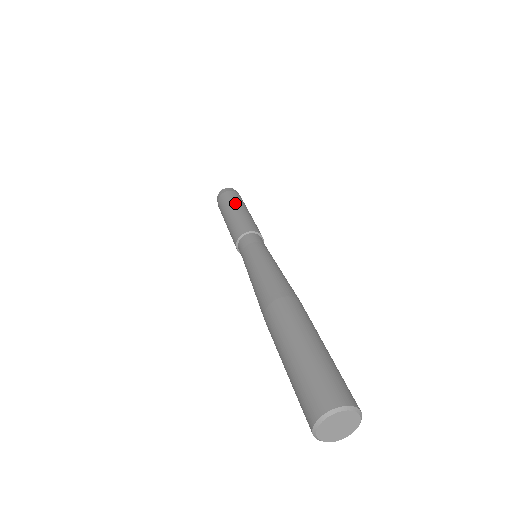
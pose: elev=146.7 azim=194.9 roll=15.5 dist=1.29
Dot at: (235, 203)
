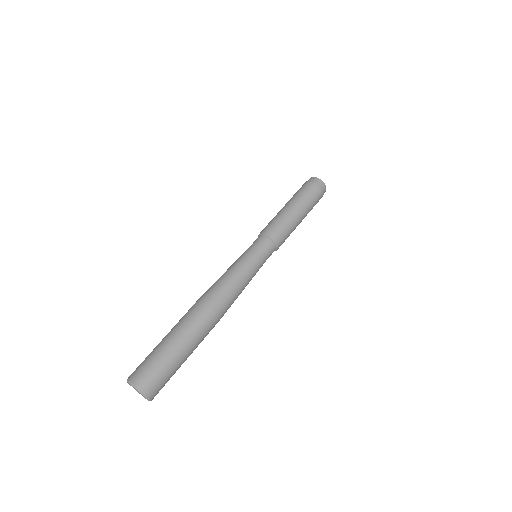
Dot at: (301, 202)
